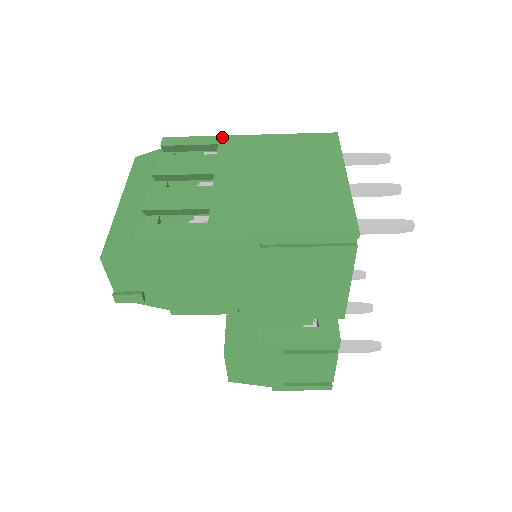
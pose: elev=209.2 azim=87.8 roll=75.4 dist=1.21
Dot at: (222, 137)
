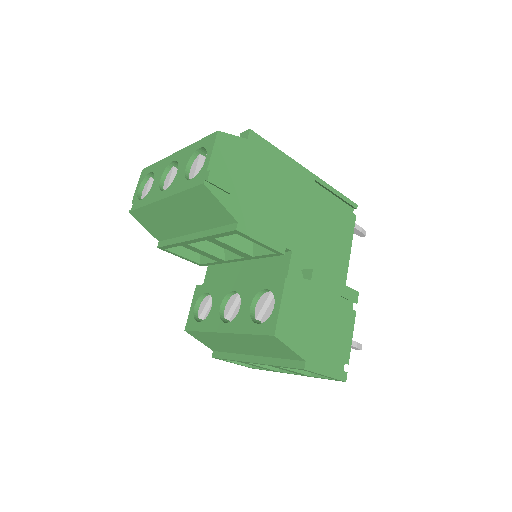
Dot at: occluded
